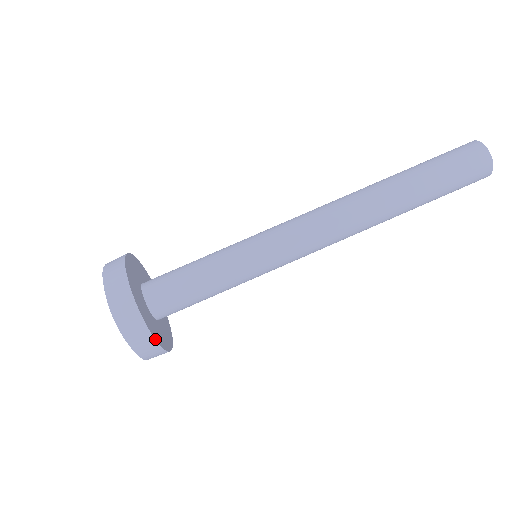
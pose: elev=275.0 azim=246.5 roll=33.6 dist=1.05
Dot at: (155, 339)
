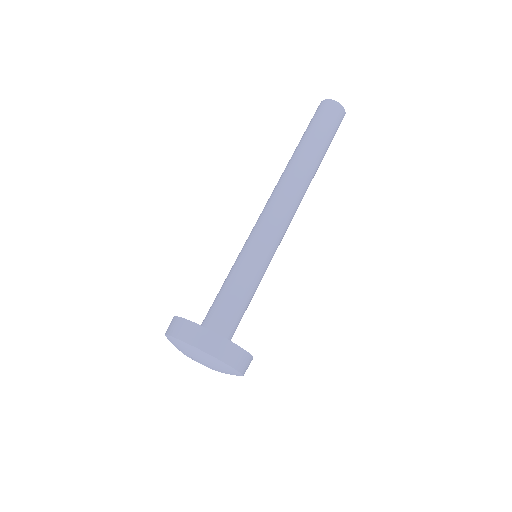
Dot at: (245, 350)
